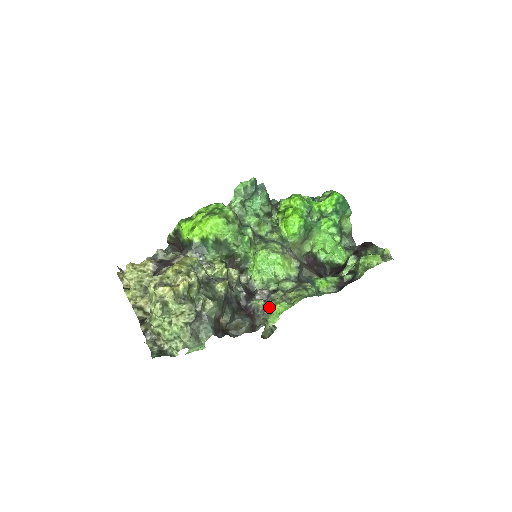
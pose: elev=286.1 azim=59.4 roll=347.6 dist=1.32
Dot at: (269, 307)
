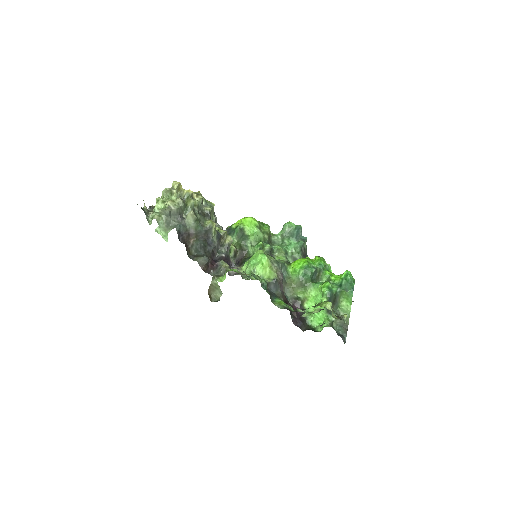
Dot at: occluded
